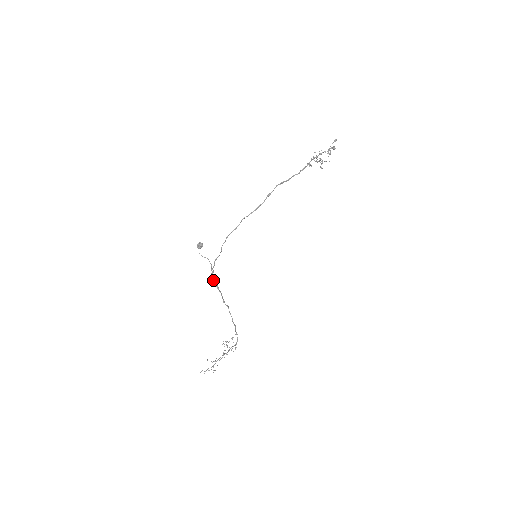
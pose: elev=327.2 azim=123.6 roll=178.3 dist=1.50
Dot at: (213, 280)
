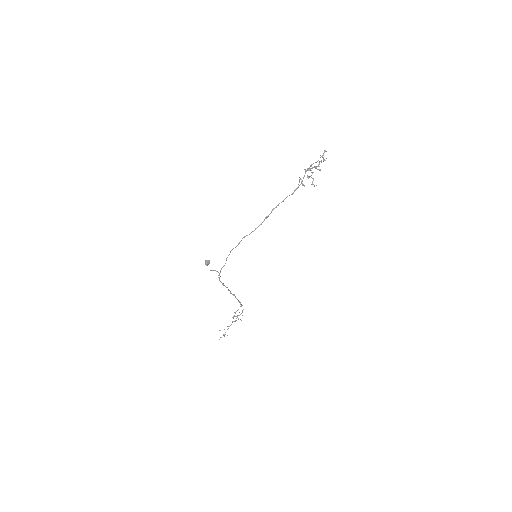
Dot at: occluded
